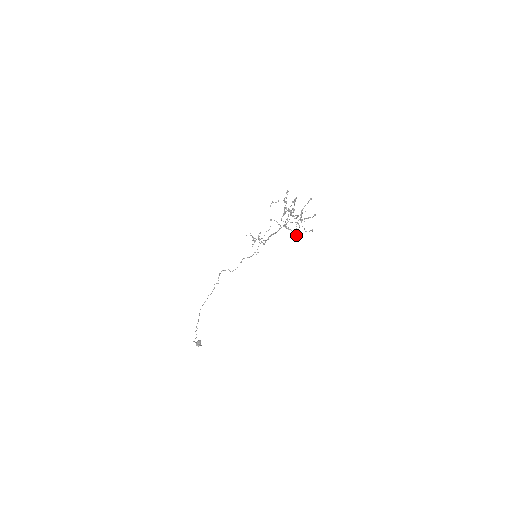
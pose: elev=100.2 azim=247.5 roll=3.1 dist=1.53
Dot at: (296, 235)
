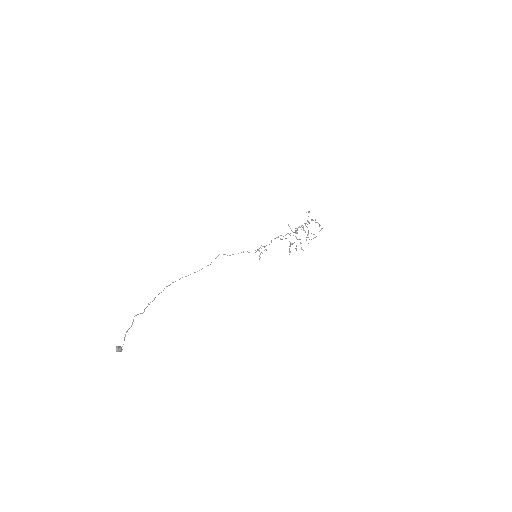
Dot at: occluded
